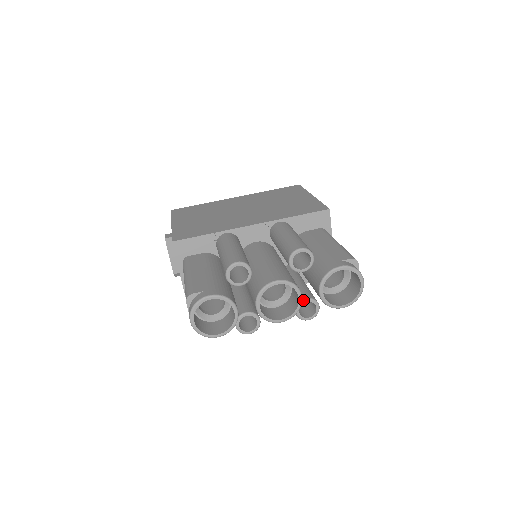
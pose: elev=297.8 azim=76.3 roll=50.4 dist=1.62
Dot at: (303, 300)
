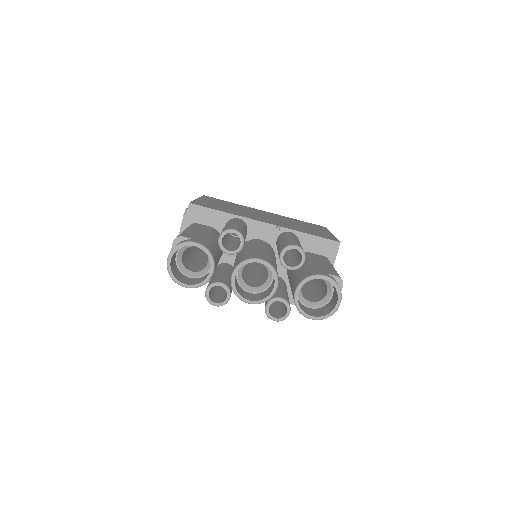
Dot at: (278, 298)
